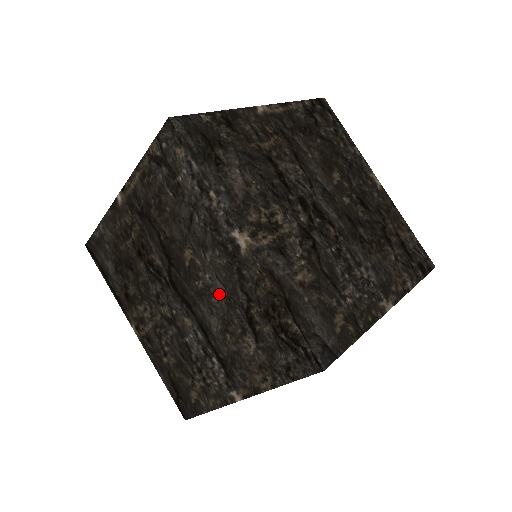
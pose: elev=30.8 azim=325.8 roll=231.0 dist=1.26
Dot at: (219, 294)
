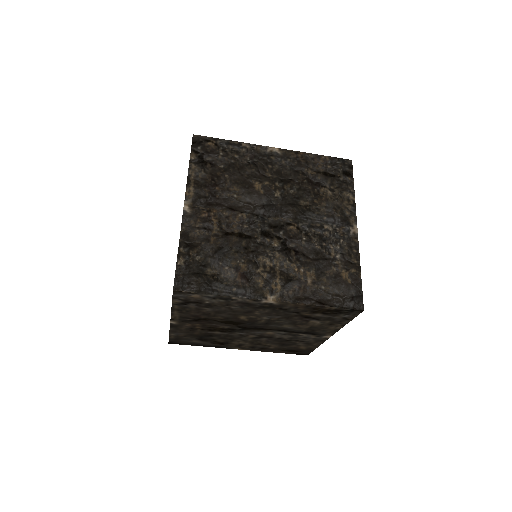
Dot at: (278, 319)
